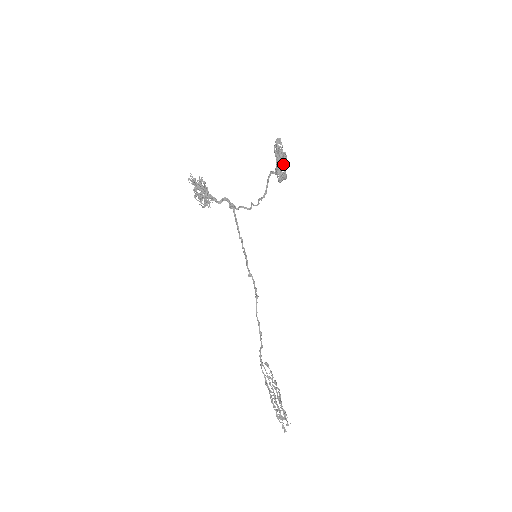
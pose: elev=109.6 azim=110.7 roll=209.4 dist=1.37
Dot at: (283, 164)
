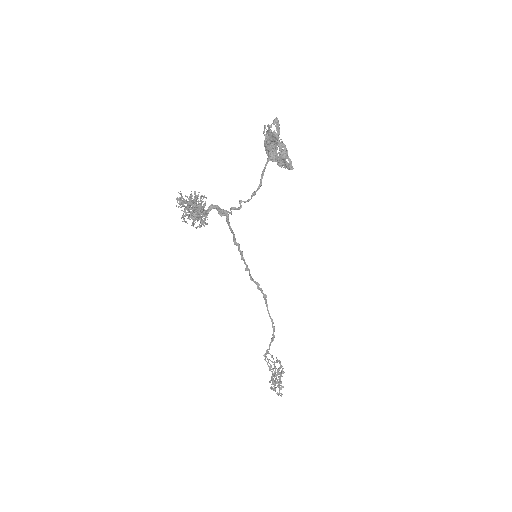
Dot at: (273, 146)
